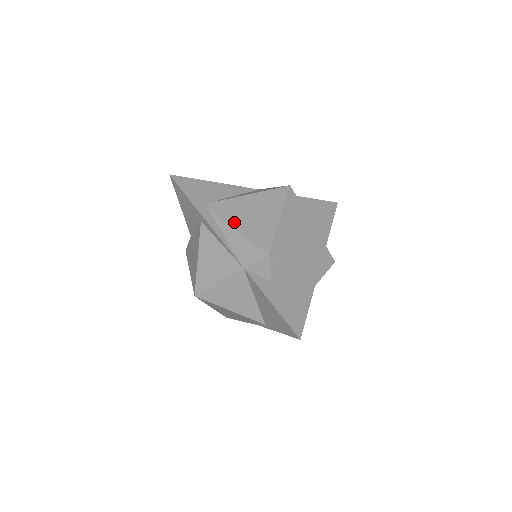
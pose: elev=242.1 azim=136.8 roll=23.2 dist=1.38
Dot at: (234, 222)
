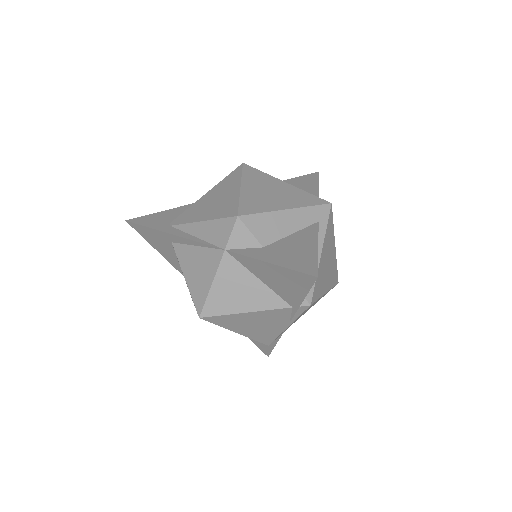
Dot at: (198, 218)
